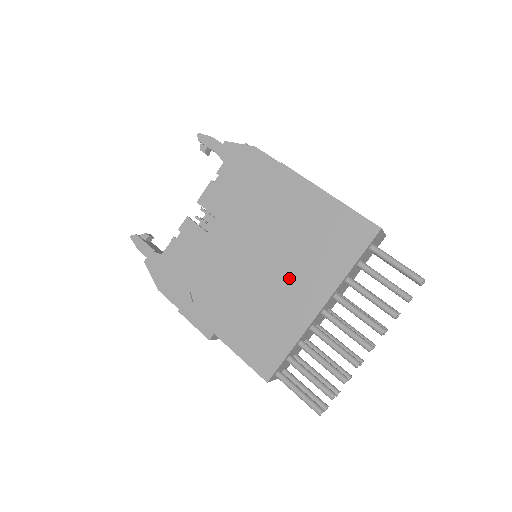
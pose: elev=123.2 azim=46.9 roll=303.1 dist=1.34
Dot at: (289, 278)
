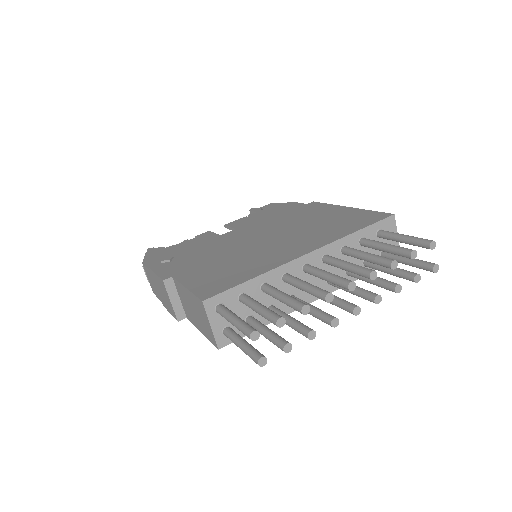
Dot at: (282, 243)
